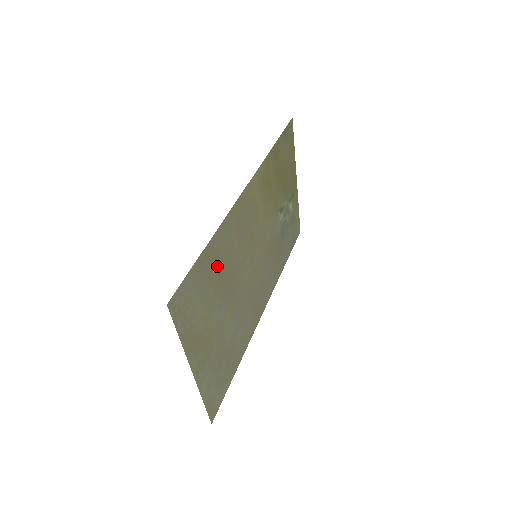
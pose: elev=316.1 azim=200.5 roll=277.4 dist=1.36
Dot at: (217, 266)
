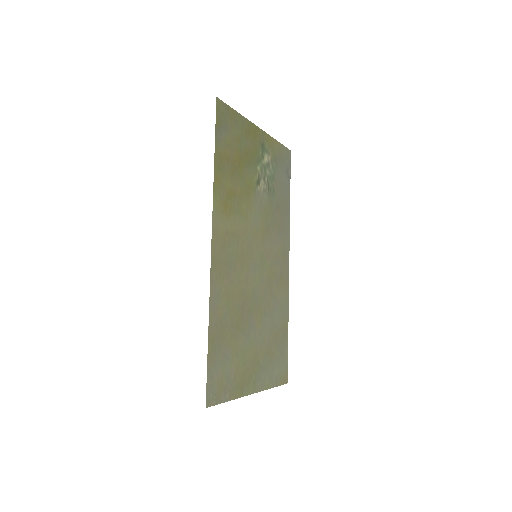
Dot at: (226, 326)
